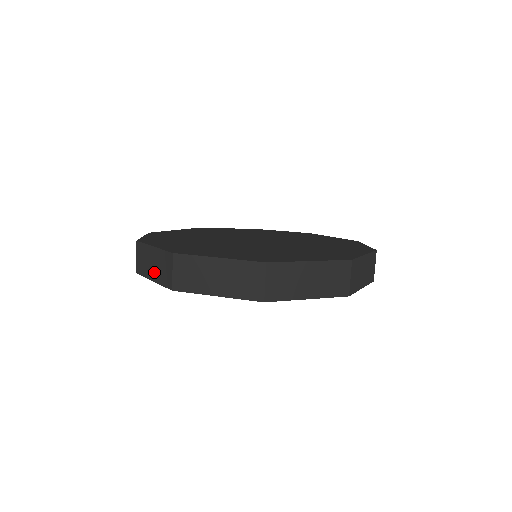
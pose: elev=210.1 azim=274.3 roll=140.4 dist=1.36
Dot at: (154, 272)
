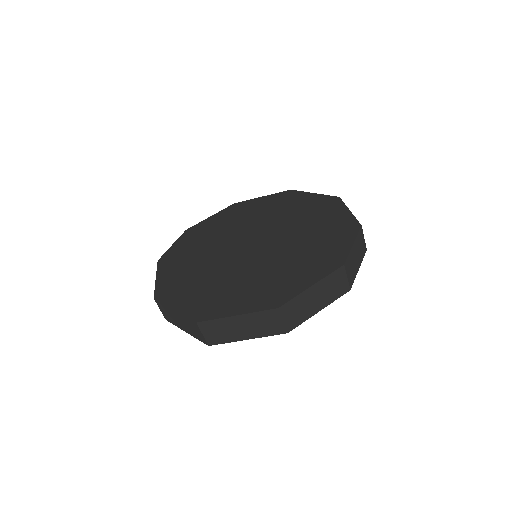
Dot at: occluded
